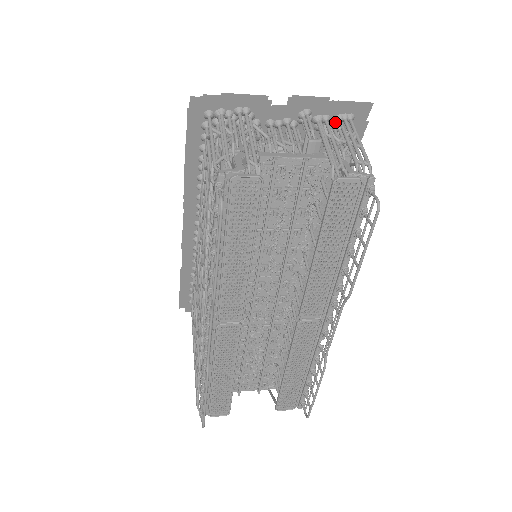
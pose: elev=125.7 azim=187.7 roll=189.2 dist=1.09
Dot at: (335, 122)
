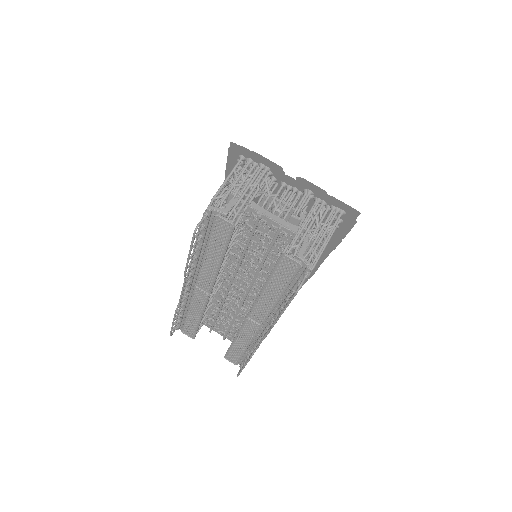
Dot at: (330, 209)
